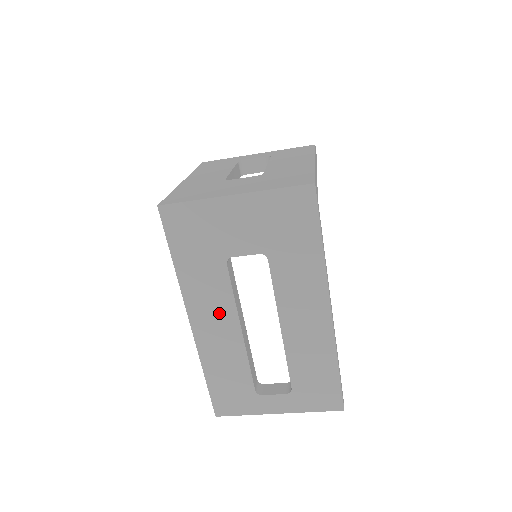
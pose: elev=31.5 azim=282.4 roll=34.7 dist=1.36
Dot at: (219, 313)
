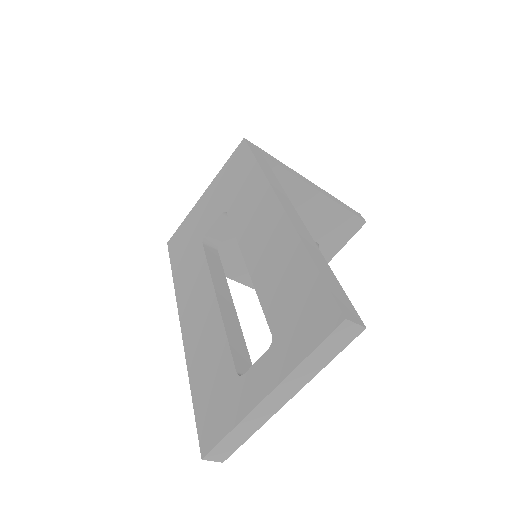
Dot at: (200, 294)
